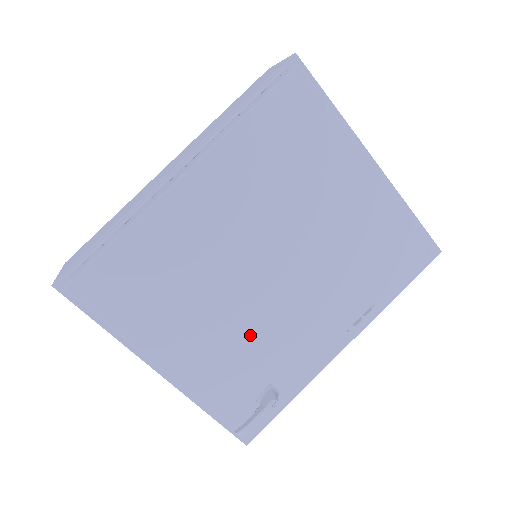
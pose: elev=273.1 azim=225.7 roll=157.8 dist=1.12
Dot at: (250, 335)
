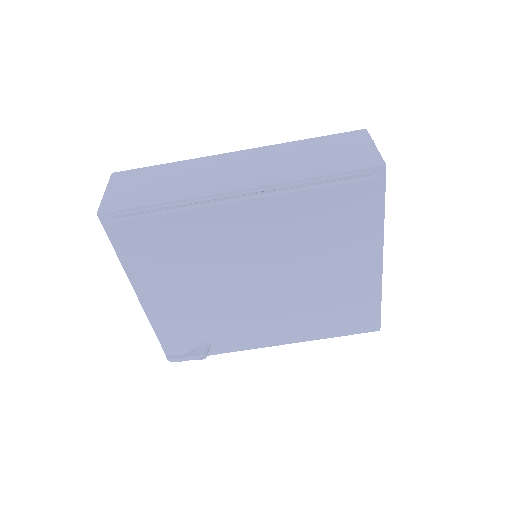
Dot at: (215, 312)
